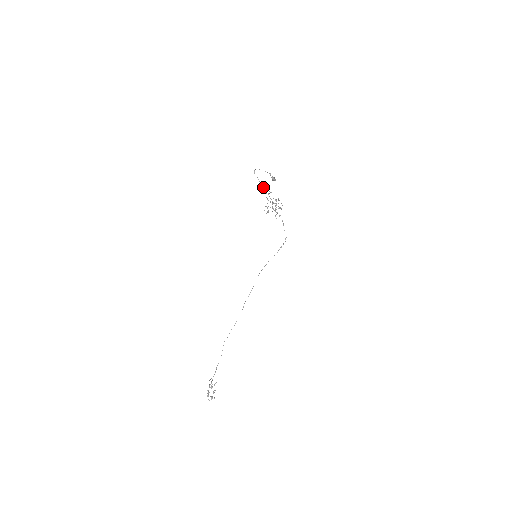
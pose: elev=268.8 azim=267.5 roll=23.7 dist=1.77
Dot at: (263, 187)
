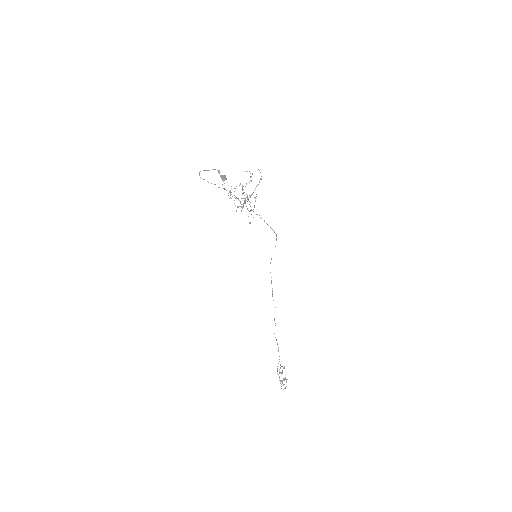
Dot at: occluded
